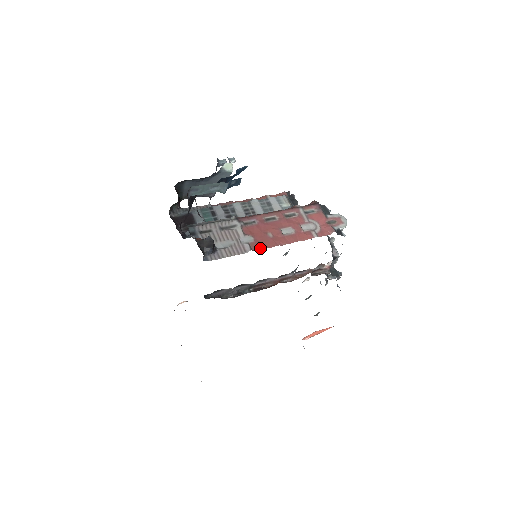
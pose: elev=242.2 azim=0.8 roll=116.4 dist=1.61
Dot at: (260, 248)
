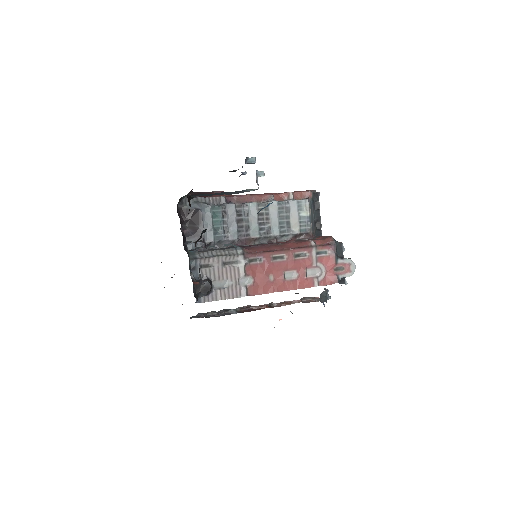
Dot at: (256, 293)
